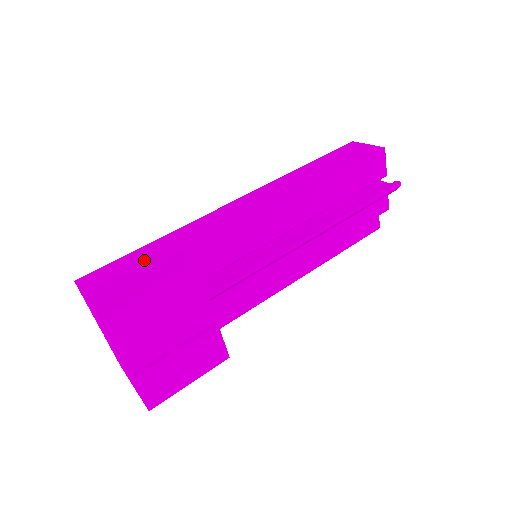
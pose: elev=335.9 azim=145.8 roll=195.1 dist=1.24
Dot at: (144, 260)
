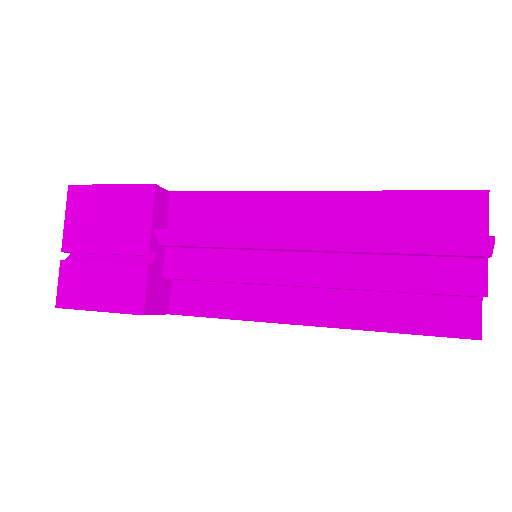
Dot at: occluded
